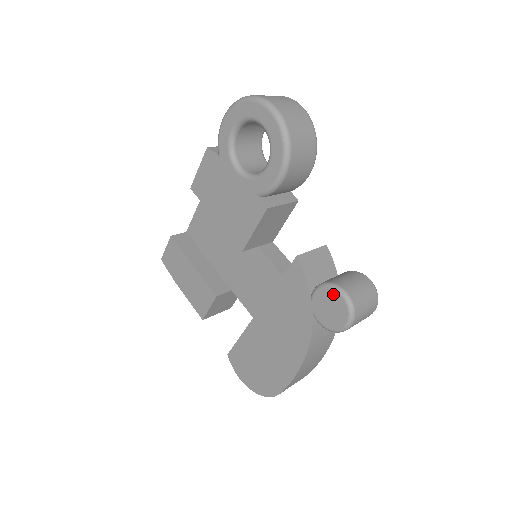
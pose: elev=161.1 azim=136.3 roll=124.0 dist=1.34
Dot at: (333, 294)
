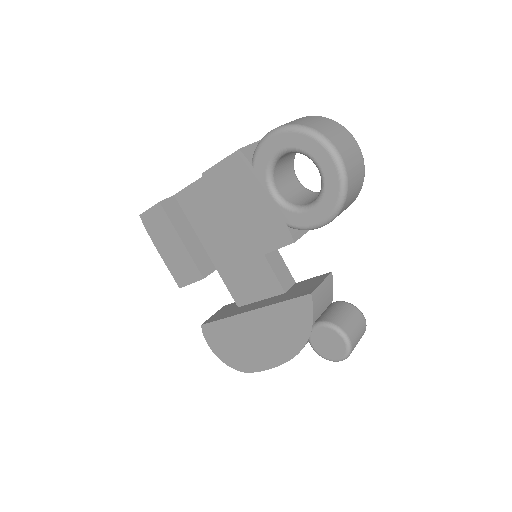
Dot at: (336, 336)
